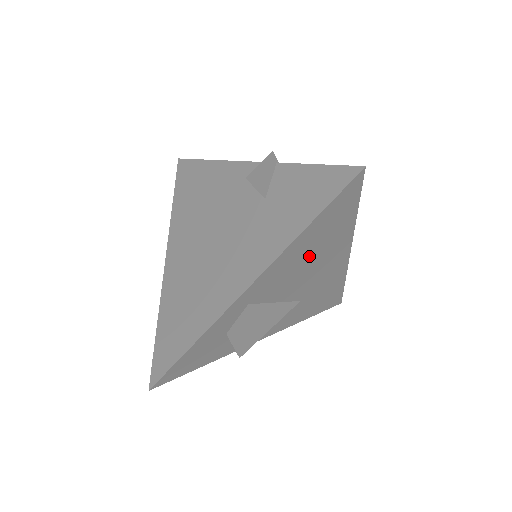
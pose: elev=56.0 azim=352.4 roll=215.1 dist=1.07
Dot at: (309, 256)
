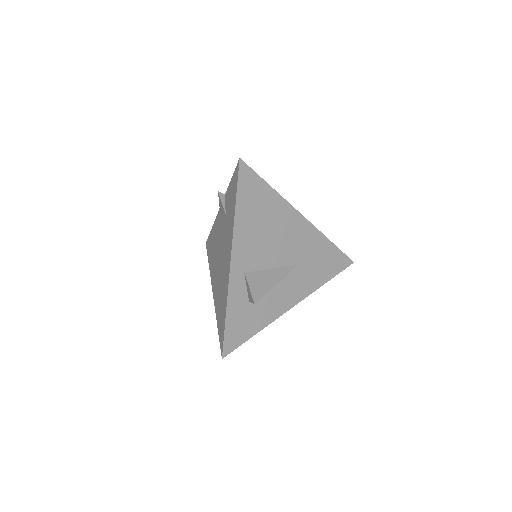
Dot at: (262, 226)
